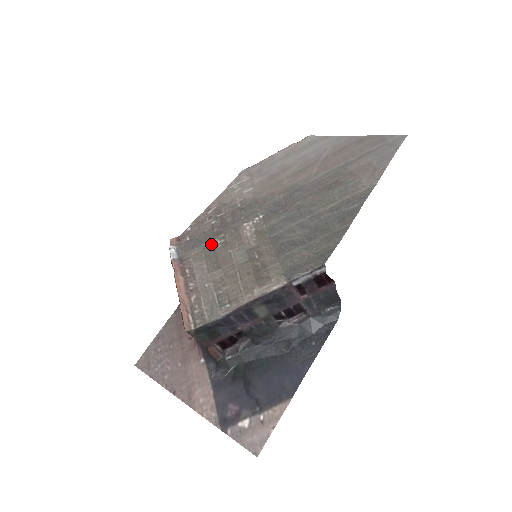
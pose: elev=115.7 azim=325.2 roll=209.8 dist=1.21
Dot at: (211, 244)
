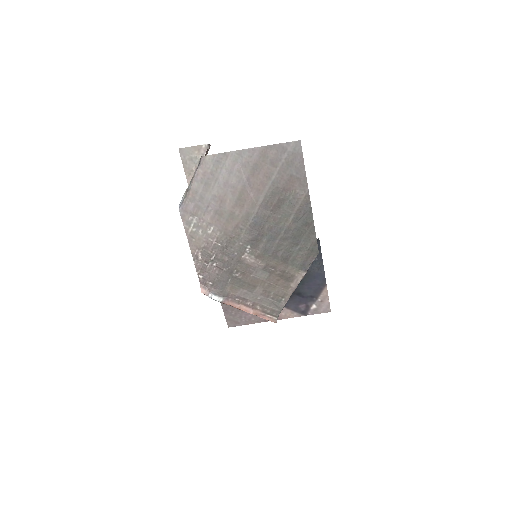
Dot at: (234, 279)
